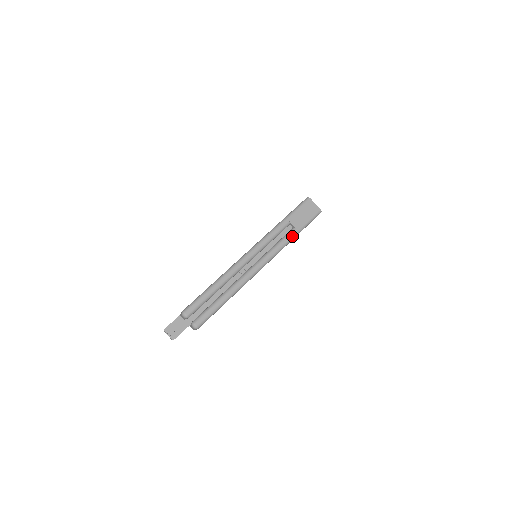
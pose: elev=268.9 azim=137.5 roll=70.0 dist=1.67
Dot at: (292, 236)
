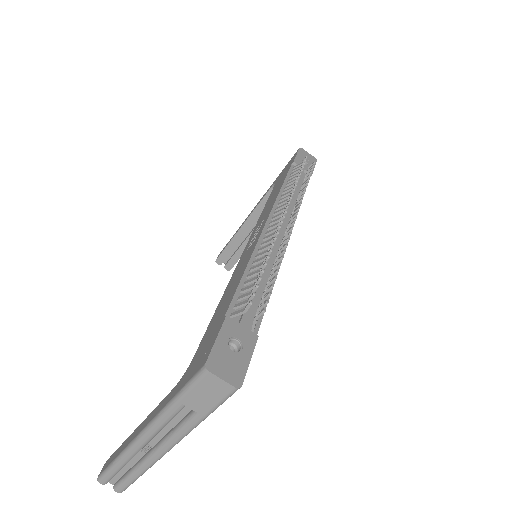
Dot at: (196, 422)
